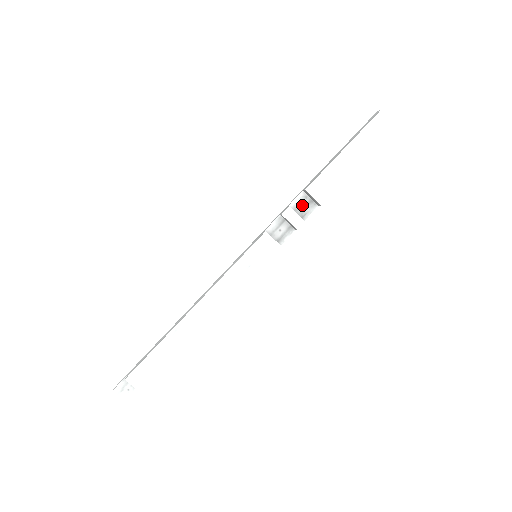
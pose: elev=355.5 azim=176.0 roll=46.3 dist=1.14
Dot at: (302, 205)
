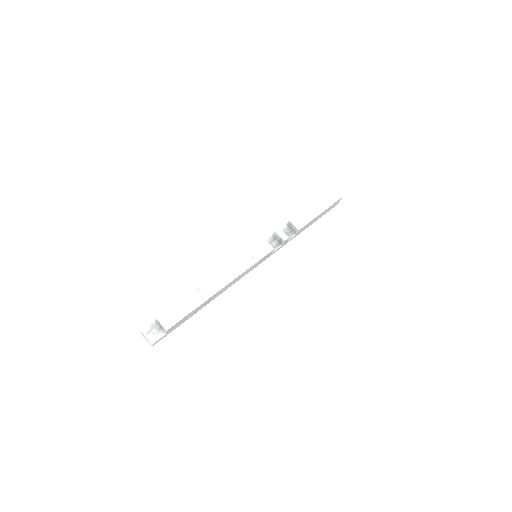
Dot at: (286, 233)
